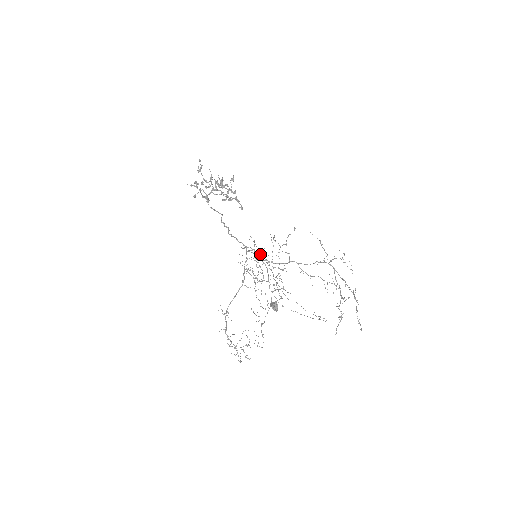
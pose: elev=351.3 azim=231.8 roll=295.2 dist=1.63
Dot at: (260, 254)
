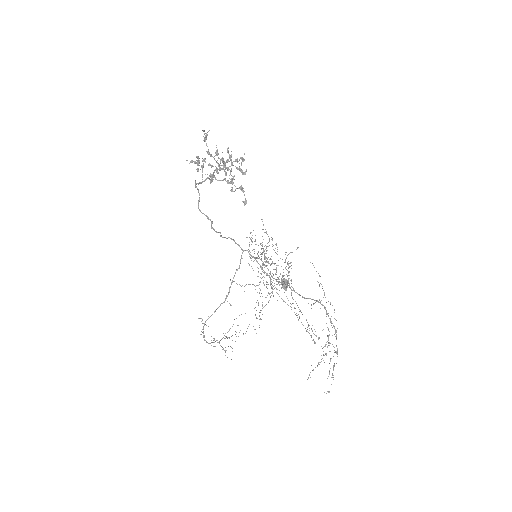
Dot at: occluded
